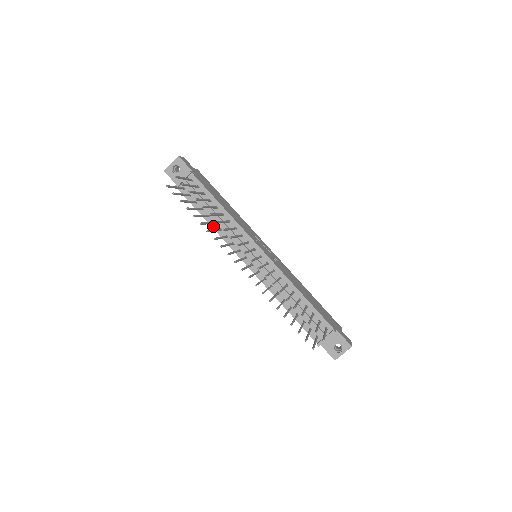
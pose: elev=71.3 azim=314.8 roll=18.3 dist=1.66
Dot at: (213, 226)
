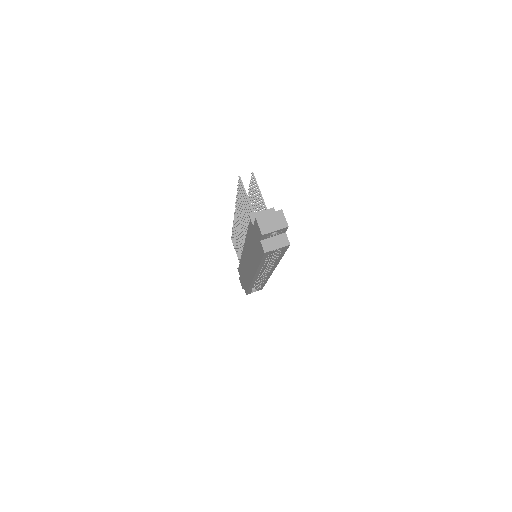
Dot at: occluded
